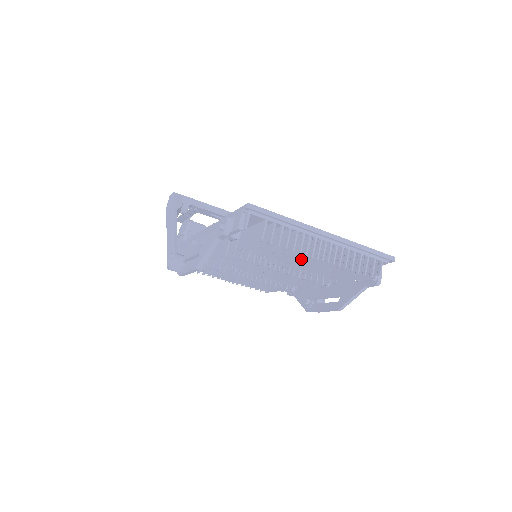
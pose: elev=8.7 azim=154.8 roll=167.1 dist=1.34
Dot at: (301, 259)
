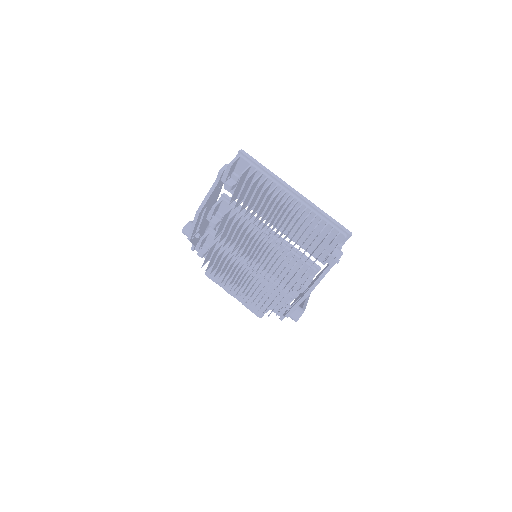
Dot at: (272, 209)
